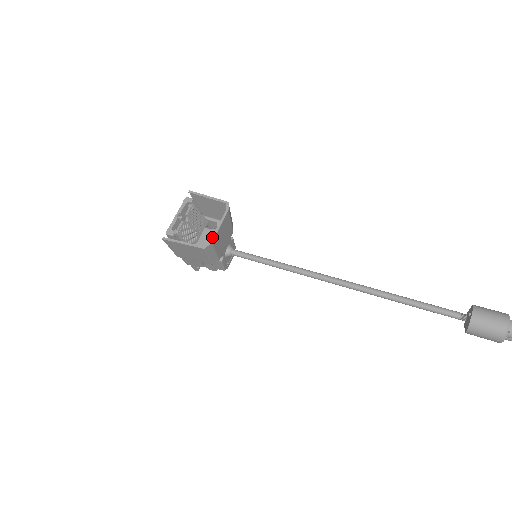
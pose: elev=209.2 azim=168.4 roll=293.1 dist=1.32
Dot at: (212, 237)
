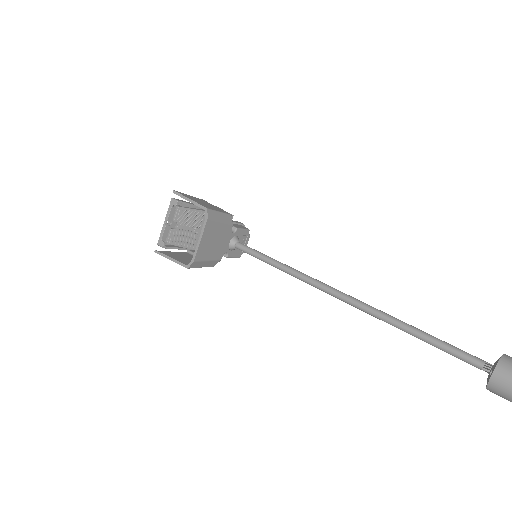
Dot at: (193, 255)
